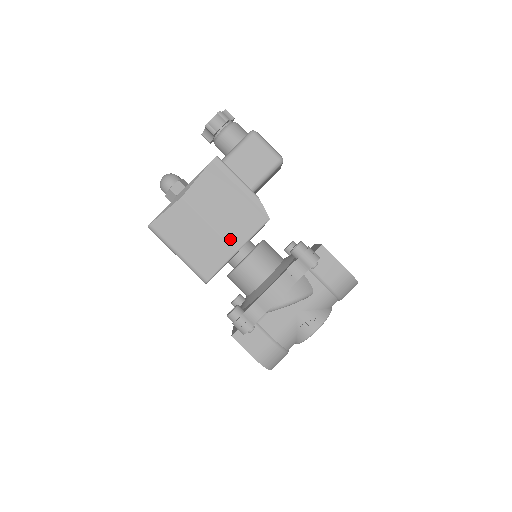
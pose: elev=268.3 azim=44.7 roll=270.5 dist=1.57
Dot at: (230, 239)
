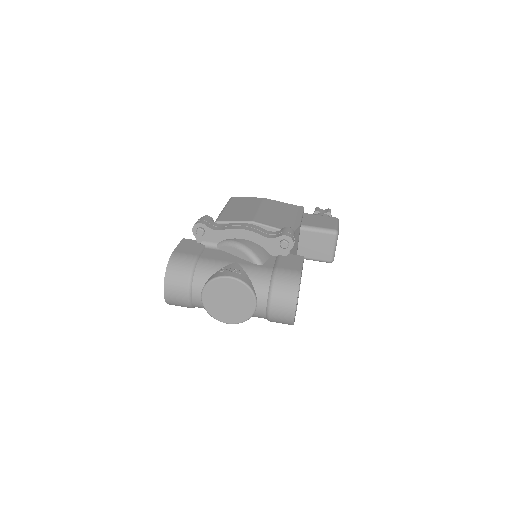
Dot at: (258, 218)
